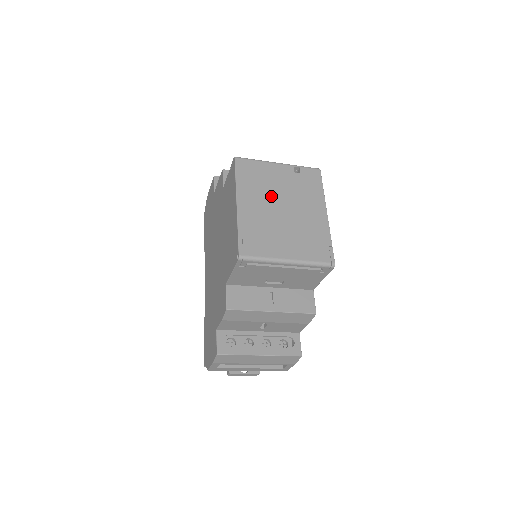
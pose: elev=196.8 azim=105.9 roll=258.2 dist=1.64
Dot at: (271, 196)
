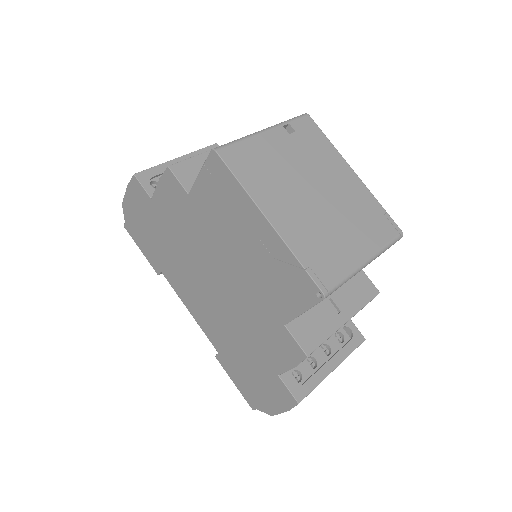
Dot at: (292, 184)
